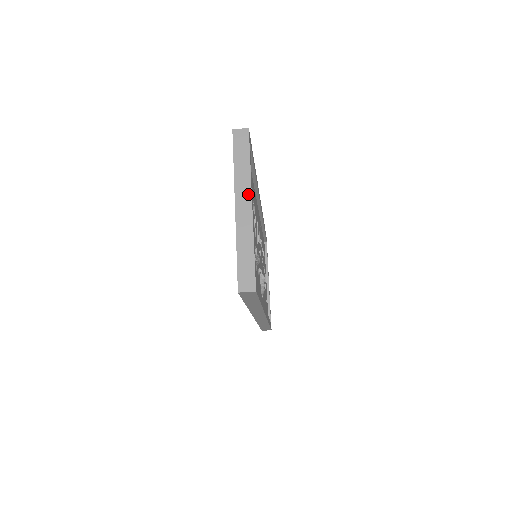
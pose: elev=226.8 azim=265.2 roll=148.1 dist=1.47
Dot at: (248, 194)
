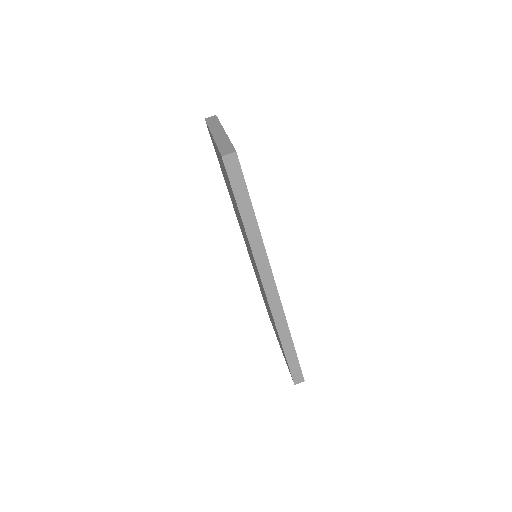
Dot at: (221, 129)
